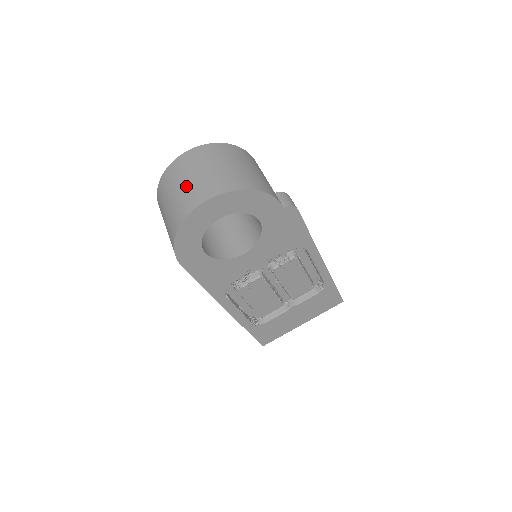
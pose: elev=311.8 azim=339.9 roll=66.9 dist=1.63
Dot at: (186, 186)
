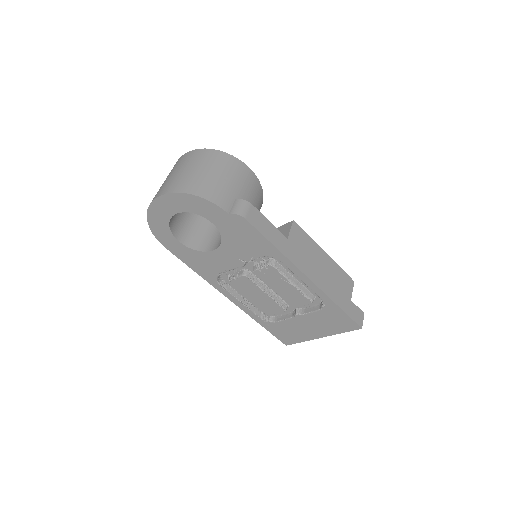
Dot at: (162, 184)
